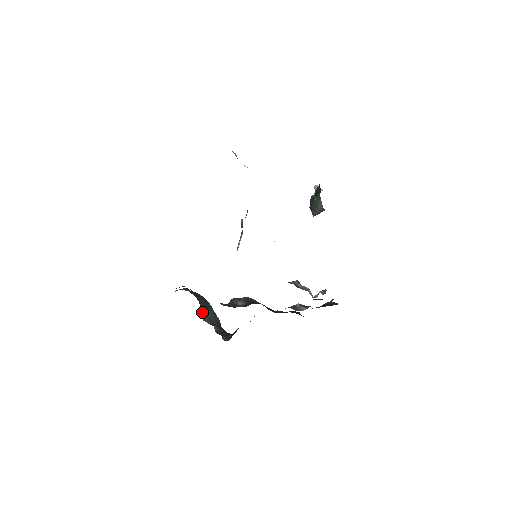
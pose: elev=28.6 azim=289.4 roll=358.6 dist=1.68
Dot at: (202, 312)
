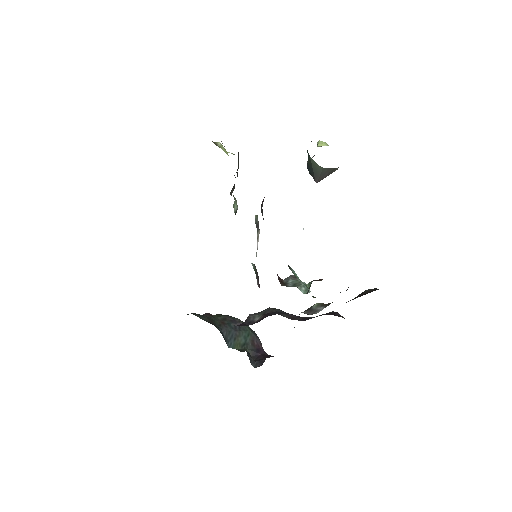
Dot at: (227, 337)
